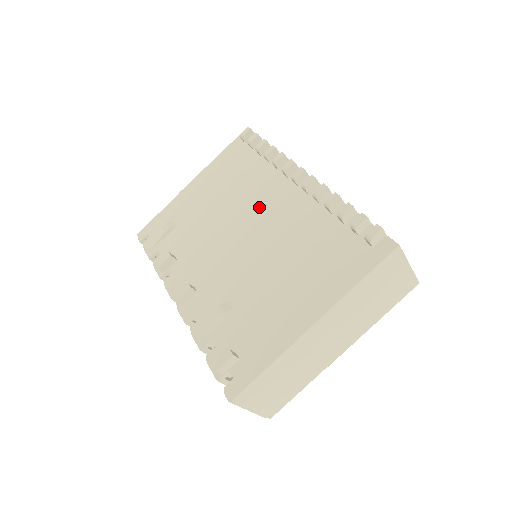
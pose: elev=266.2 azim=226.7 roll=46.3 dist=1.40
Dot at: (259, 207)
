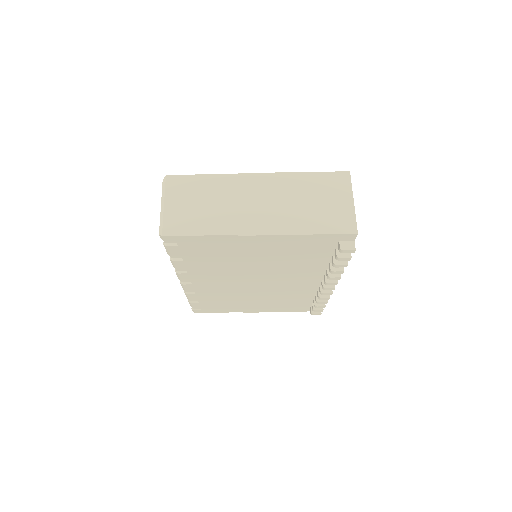
Dot at: occluded
